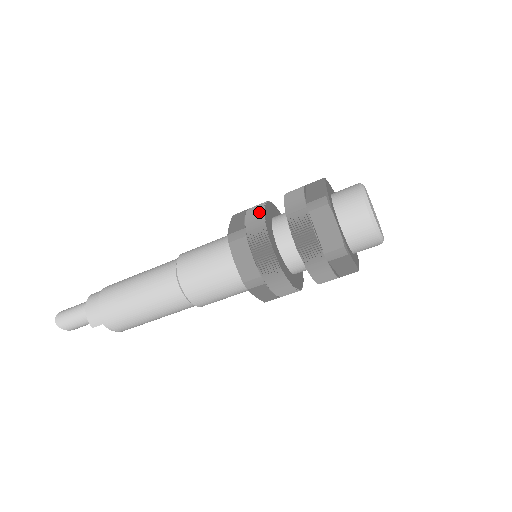
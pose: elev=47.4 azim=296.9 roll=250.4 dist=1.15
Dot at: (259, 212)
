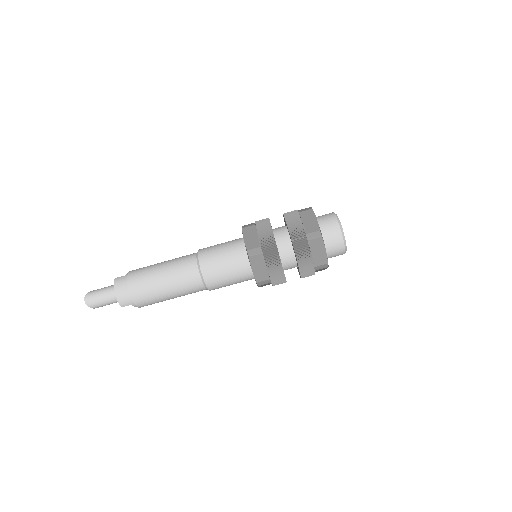
Dot at: (269, 234)
